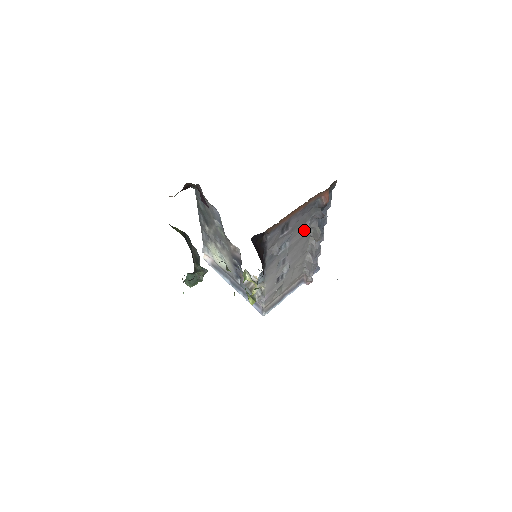
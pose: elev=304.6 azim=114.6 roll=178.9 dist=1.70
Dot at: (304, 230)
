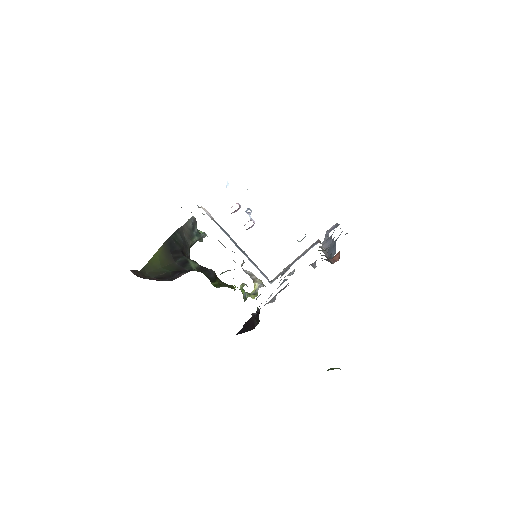
Dot at: occluded
